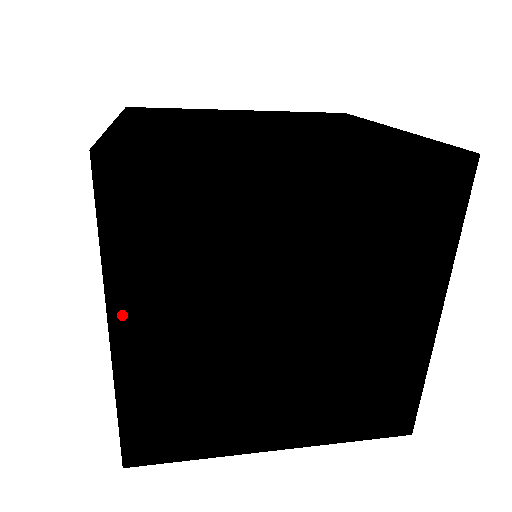
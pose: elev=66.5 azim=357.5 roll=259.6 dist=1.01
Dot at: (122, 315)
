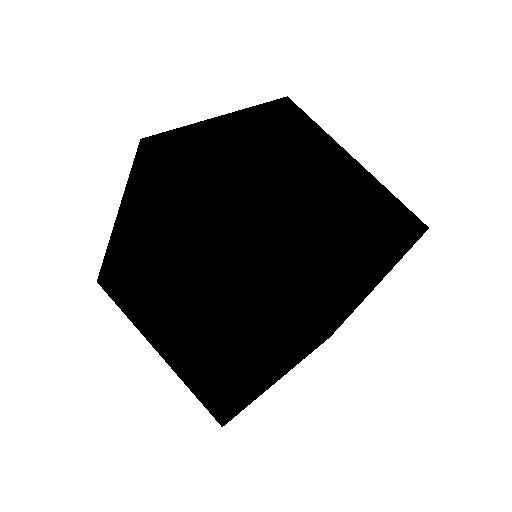
Dot at: (226, 217)
